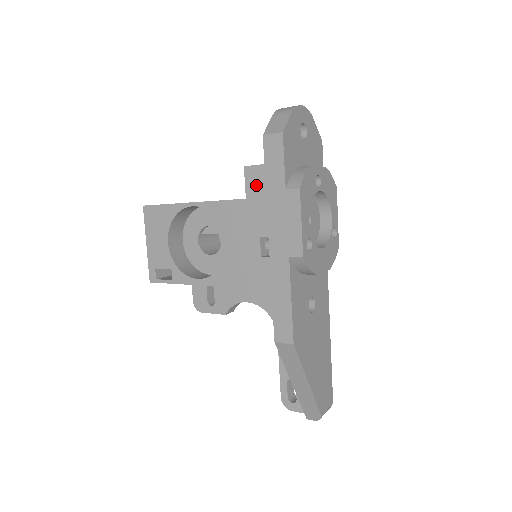
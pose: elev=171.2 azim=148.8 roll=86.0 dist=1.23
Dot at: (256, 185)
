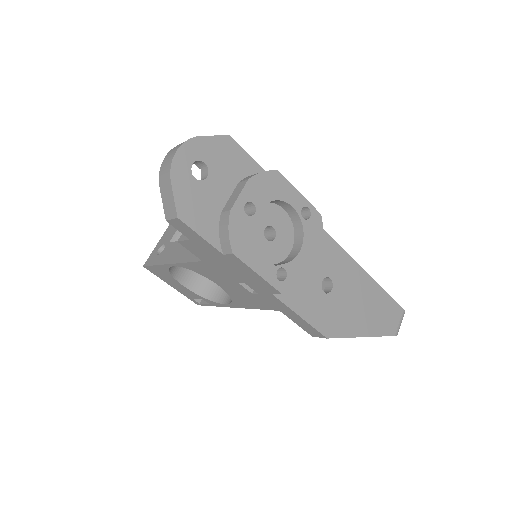
Dot at: (199, 253)
